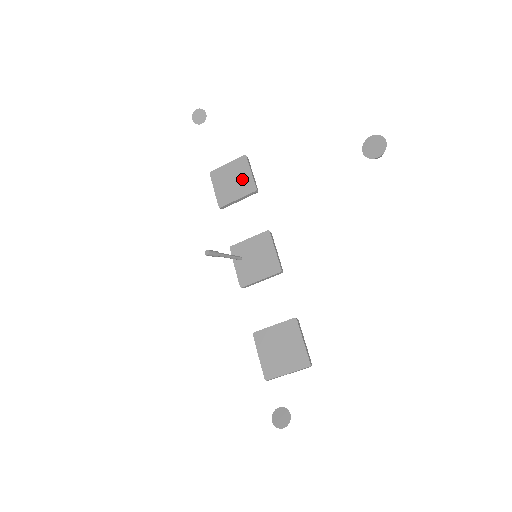
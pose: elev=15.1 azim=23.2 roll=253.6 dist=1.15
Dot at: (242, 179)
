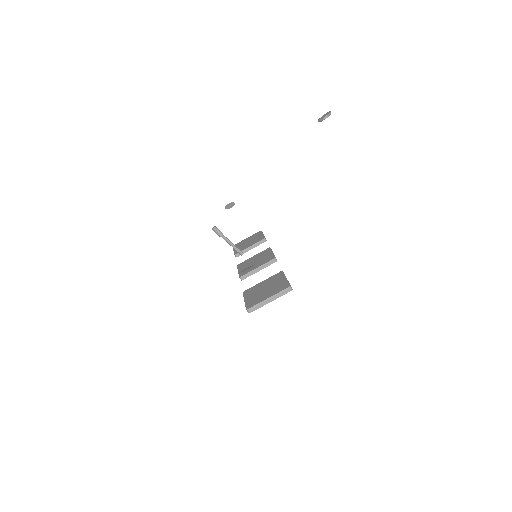
Dot at: (256, 239)
